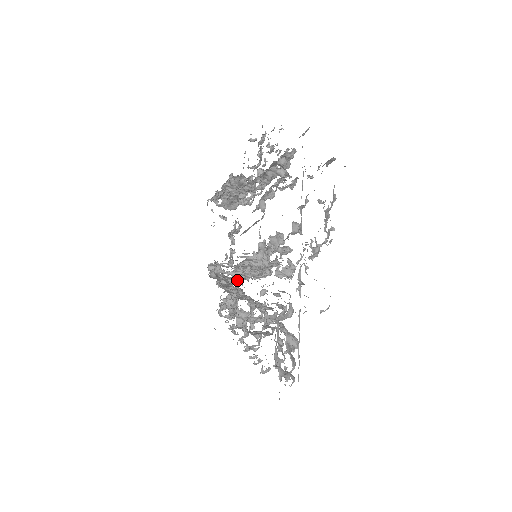
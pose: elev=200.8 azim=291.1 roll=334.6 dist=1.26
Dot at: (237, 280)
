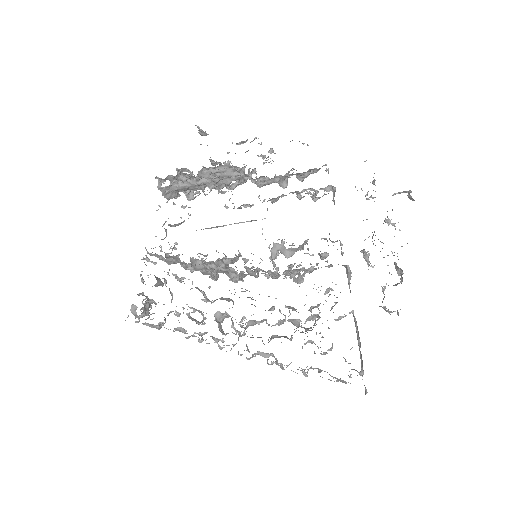
Dot at: (161, 282)
